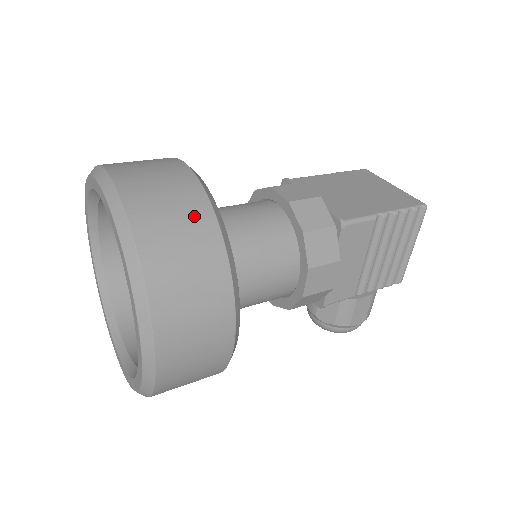
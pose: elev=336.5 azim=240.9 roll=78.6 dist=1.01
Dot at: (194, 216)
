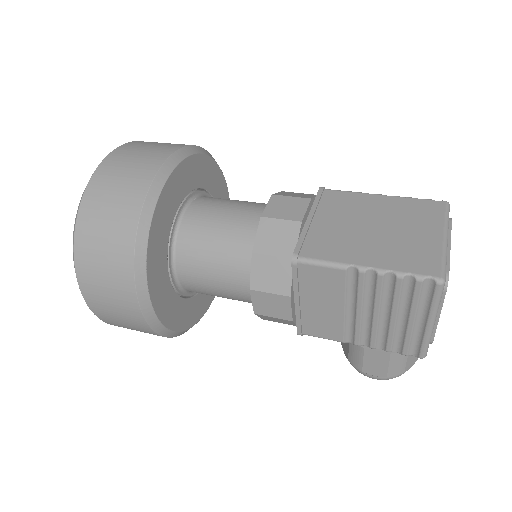
Dot at: (125, 207)
